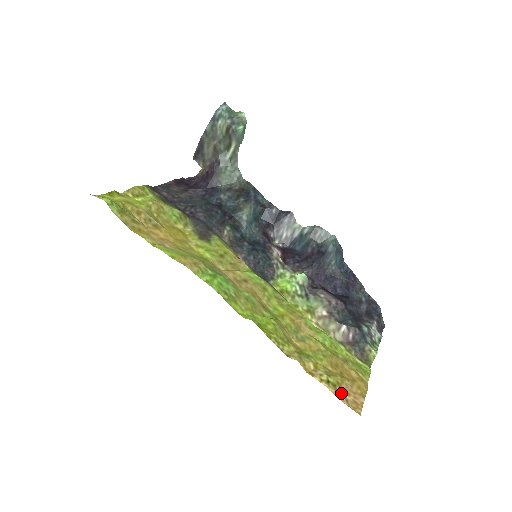
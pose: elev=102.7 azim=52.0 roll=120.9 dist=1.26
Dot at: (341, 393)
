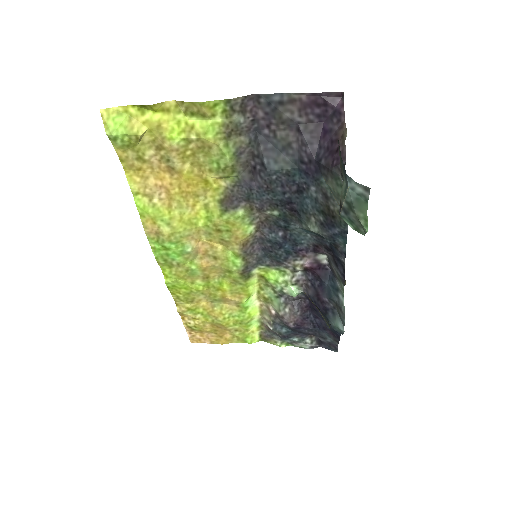
Dot at: (195, 332)
